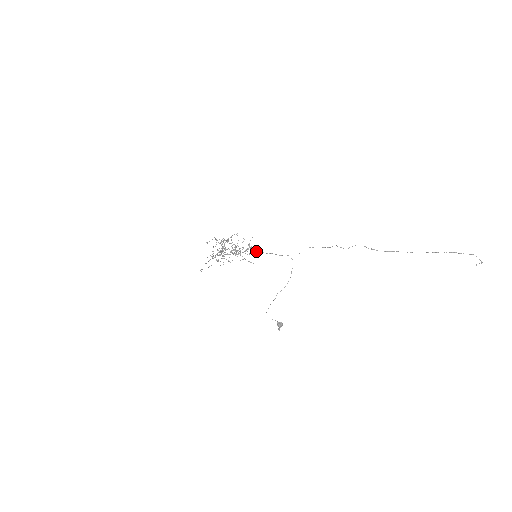
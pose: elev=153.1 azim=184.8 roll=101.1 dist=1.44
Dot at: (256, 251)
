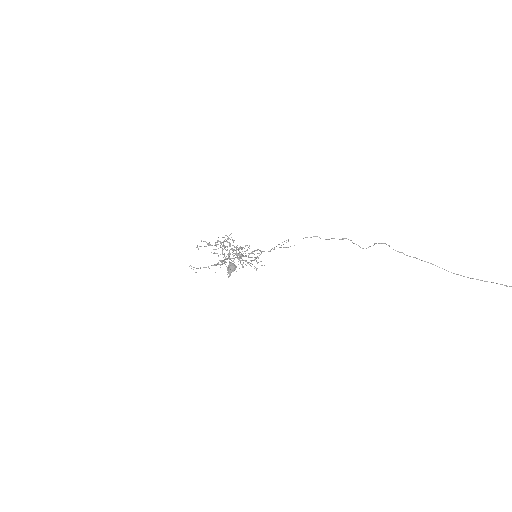
Dot at: (262, 265)
